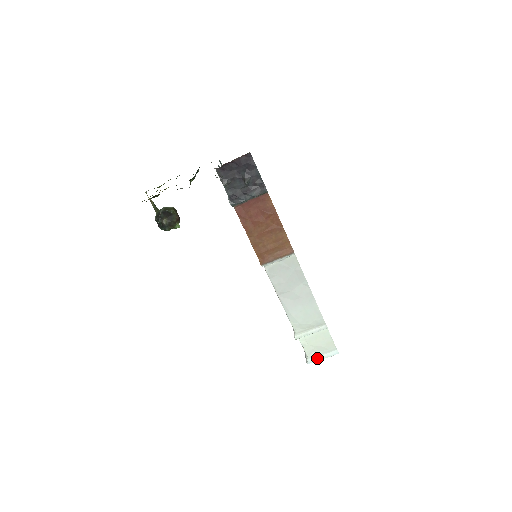
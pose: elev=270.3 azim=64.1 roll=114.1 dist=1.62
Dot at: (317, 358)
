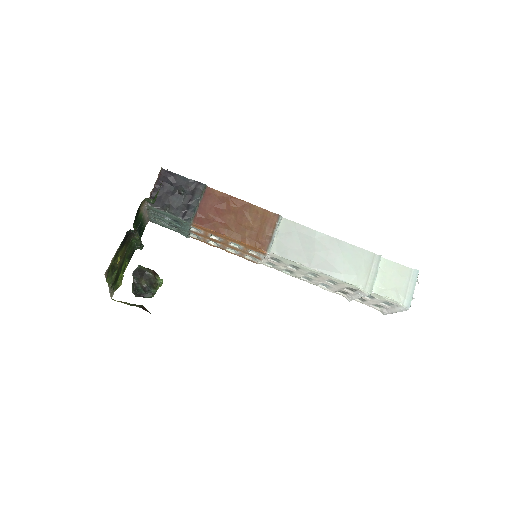
Dot at: (409, 295)
